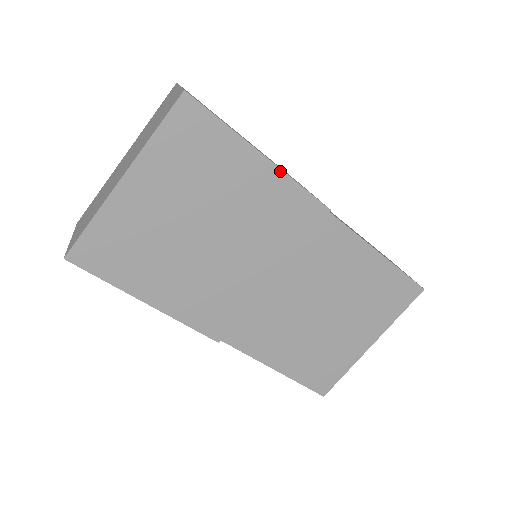
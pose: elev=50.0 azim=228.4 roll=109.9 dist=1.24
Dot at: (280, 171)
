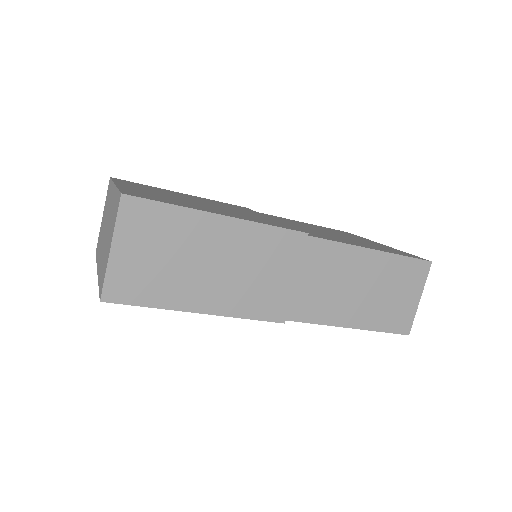
Dot at: (221, 315)
